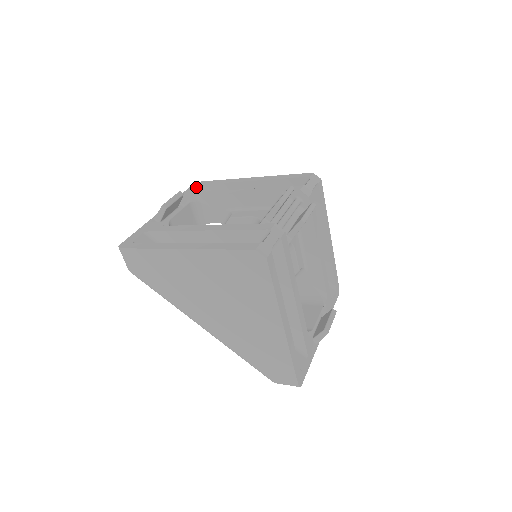
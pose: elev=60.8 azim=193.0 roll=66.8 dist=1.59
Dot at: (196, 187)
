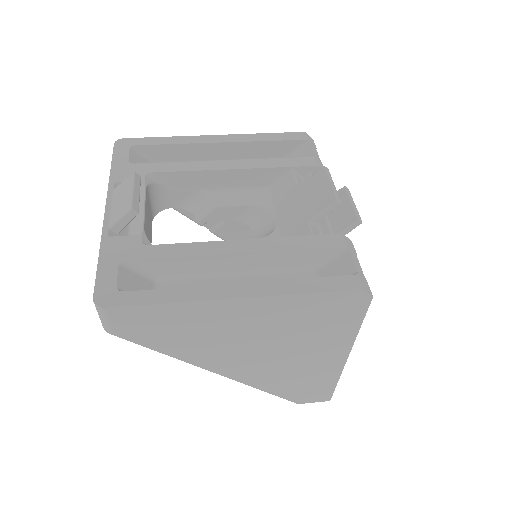
Dot at: (127, 151)
